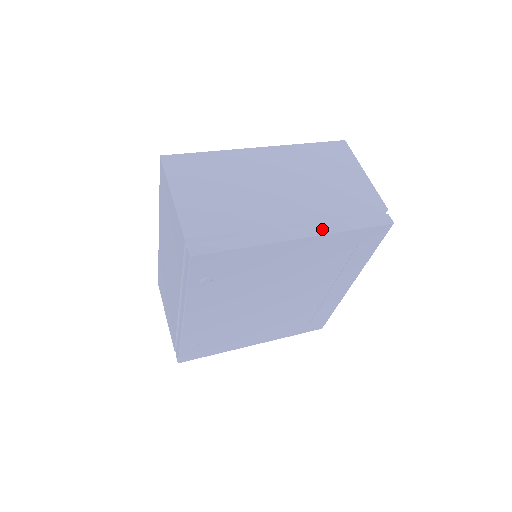
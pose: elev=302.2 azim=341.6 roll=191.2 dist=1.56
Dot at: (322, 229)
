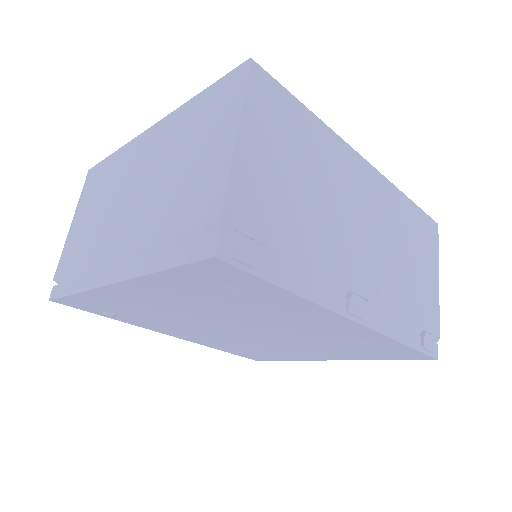
Dot at: (132, 269)
